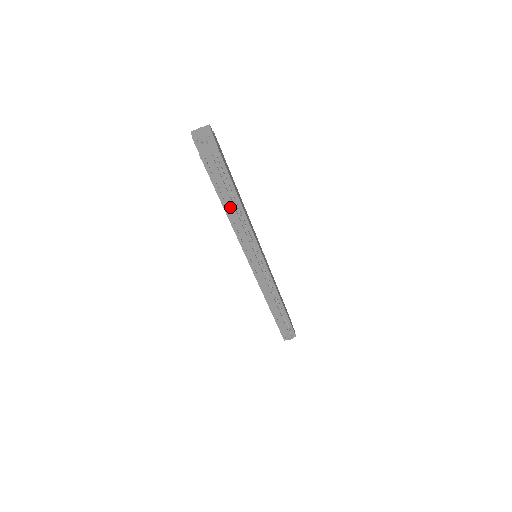
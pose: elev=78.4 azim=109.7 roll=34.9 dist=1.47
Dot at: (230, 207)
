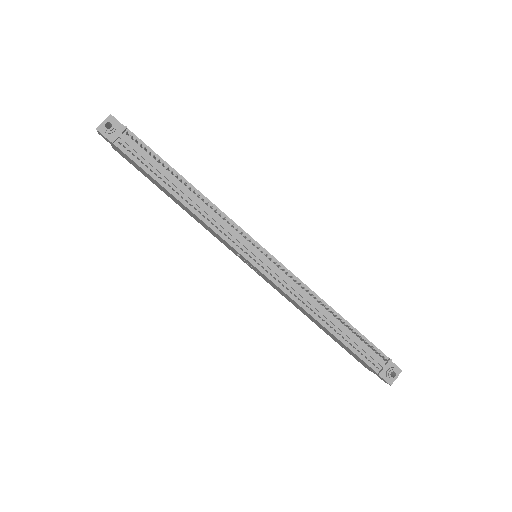
Dot at: (177, 190)
